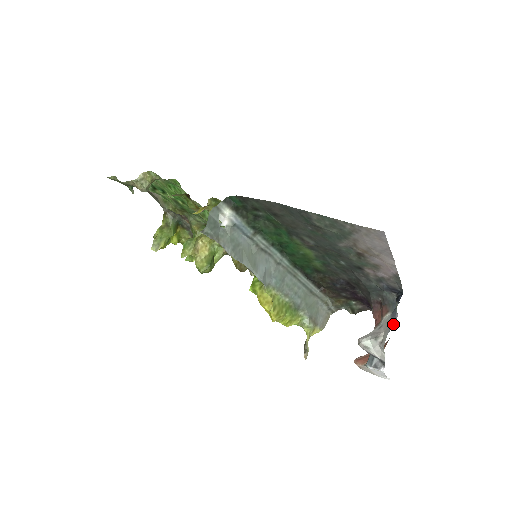
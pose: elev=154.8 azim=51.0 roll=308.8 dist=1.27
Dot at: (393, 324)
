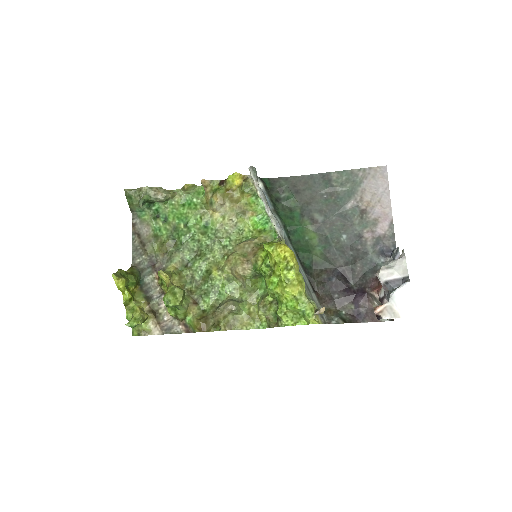
Dot at: occluded
